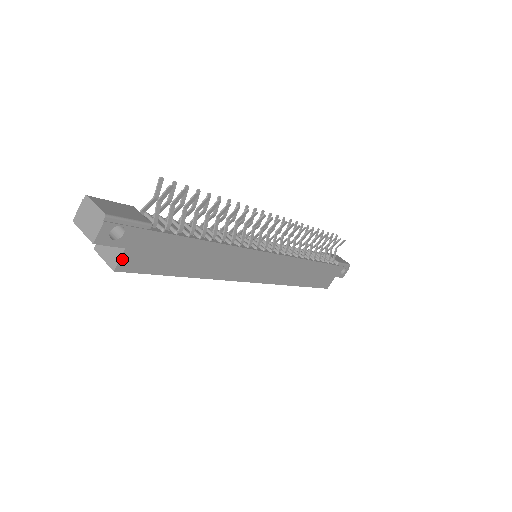
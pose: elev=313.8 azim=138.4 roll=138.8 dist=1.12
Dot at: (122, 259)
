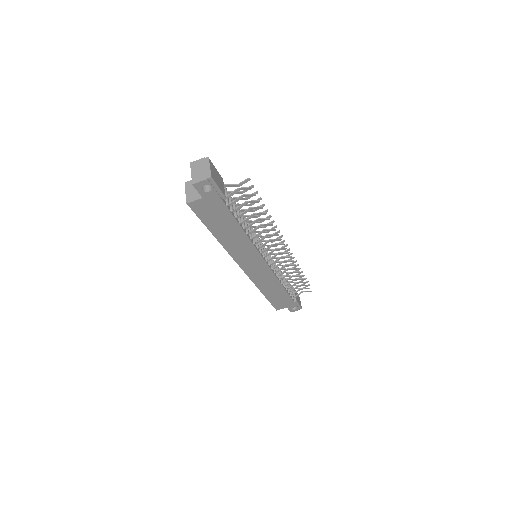
Dot at: (196, 201)
